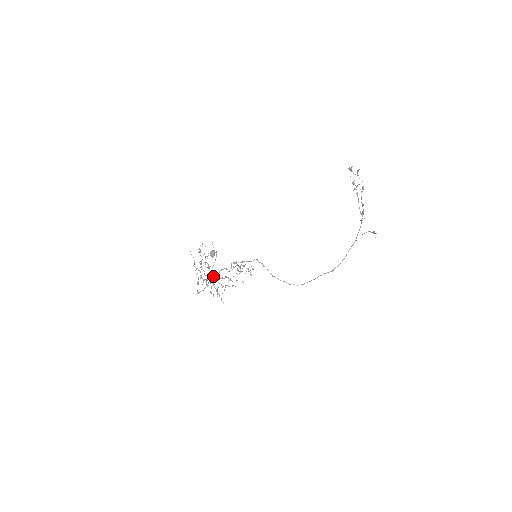
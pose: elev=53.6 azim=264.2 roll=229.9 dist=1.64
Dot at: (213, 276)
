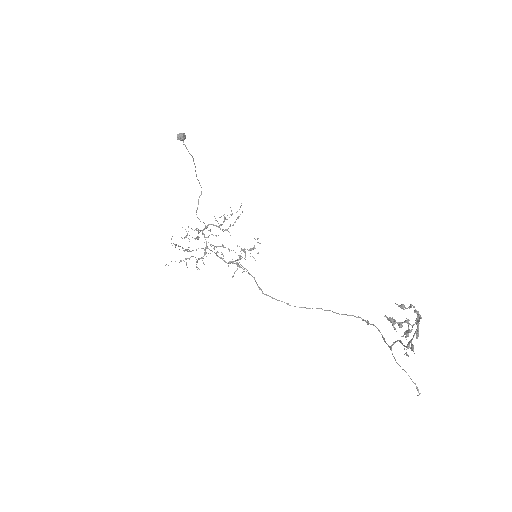
Dot at: occluded
